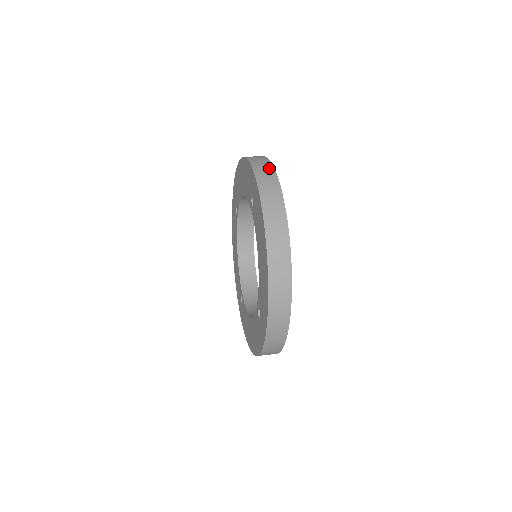
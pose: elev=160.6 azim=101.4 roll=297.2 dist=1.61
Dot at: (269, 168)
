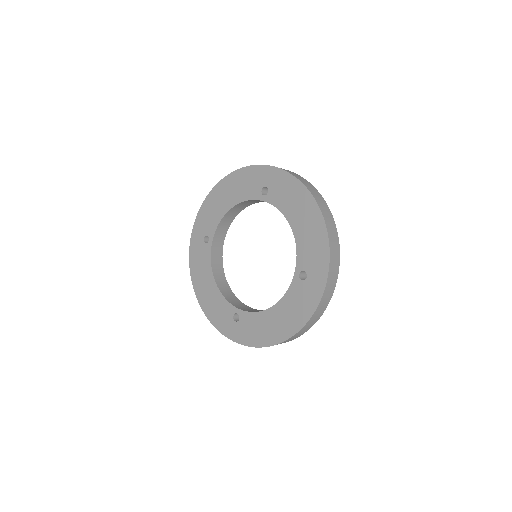
Dot at: occluded
